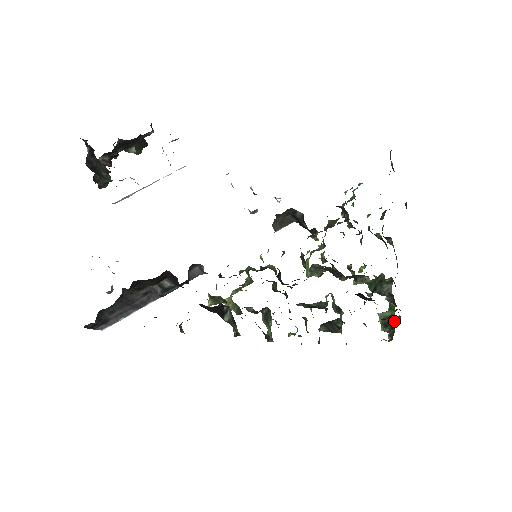
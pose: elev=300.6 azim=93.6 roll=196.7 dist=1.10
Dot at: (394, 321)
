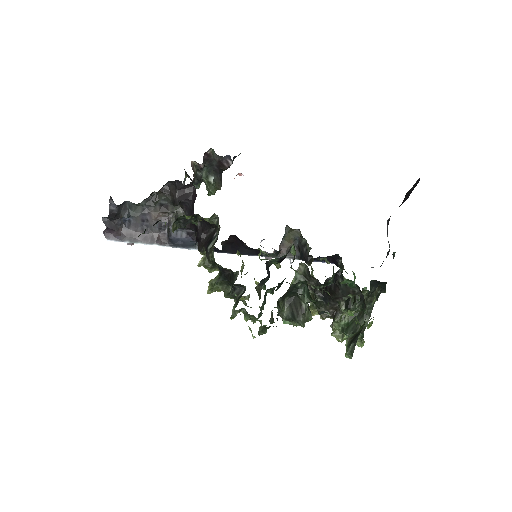
Dot at: occluded
